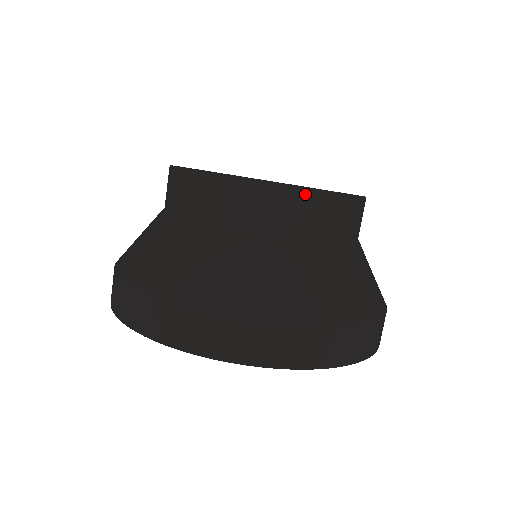
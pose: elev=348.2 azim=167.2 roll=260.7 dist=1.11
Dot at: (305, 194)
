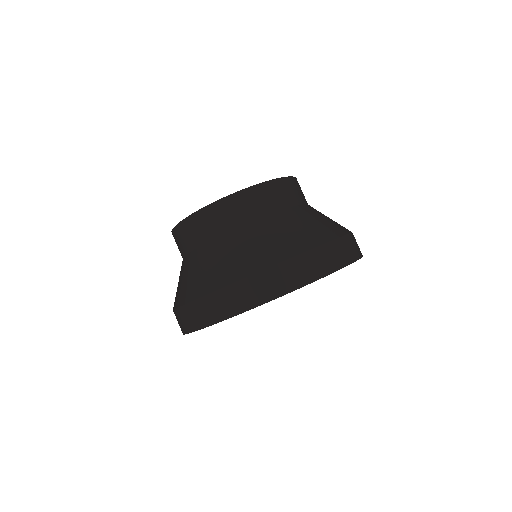
Dot at: (291, 180)
